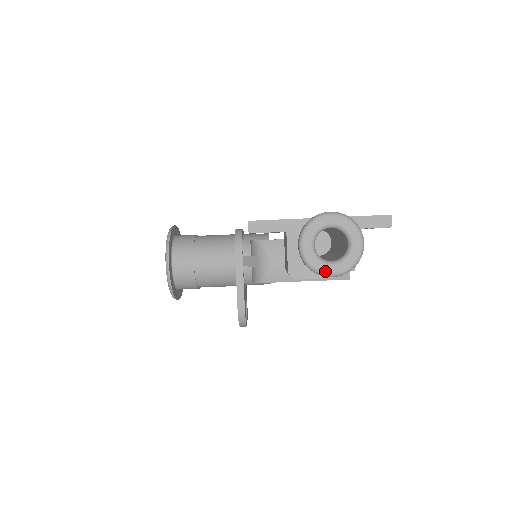
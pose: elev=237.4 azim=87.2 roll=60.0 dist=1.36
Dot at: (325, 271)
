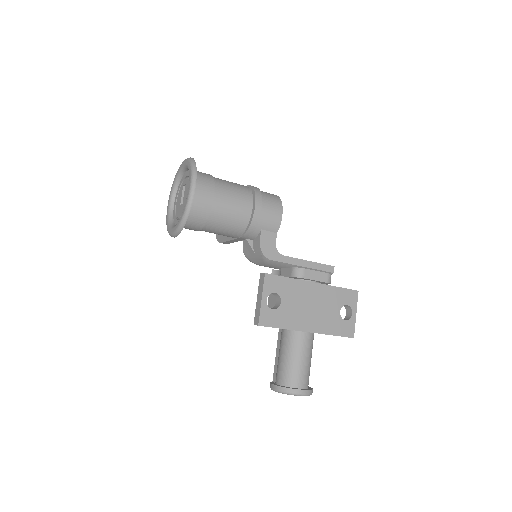
Dot at: occluded
